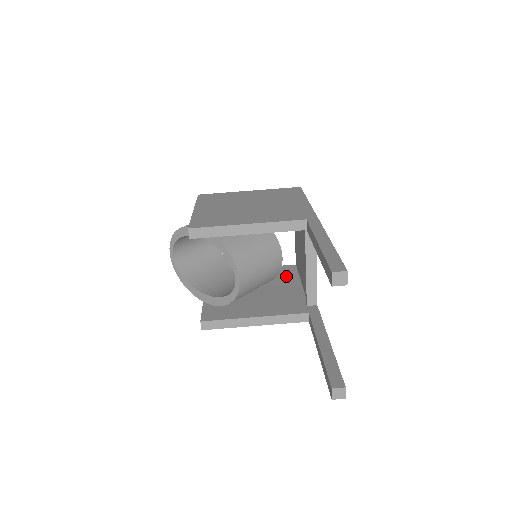
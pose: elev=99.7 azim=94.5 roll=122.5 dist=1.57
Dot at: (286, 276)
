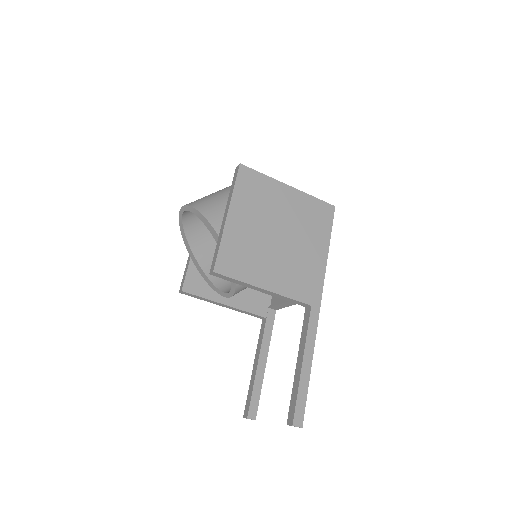
Dot at: occluded
